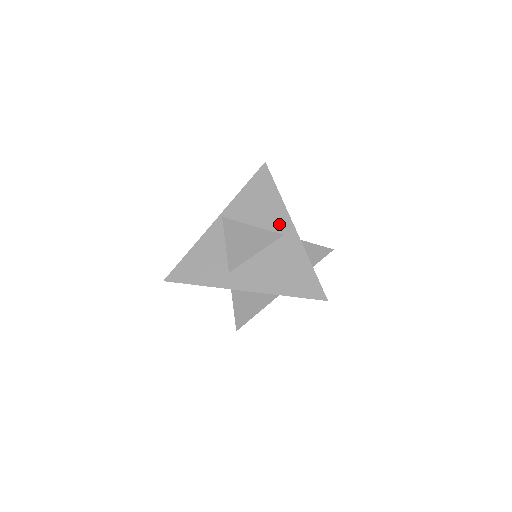
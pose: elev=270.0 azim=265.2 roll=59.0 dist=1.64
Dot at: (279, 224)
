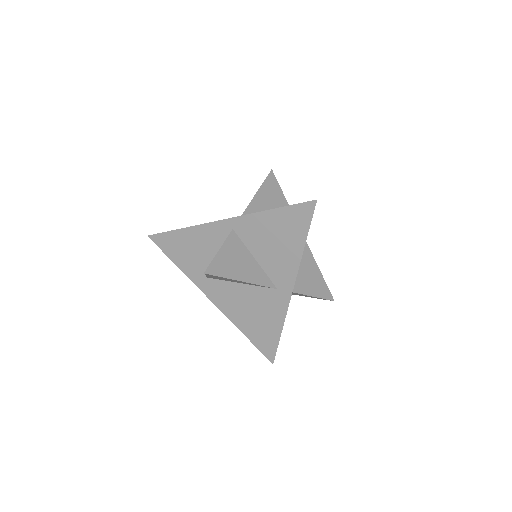
Dot at: (280, 276)
